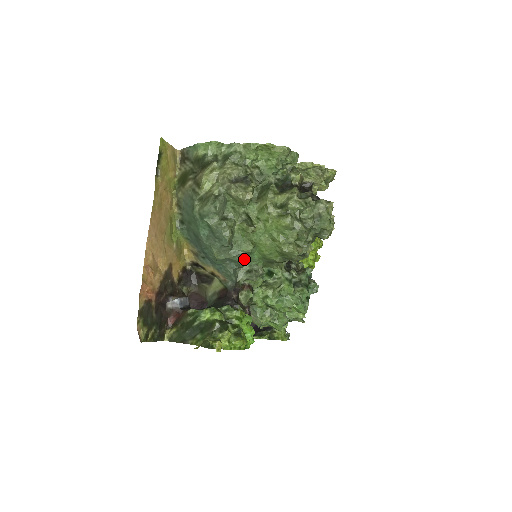
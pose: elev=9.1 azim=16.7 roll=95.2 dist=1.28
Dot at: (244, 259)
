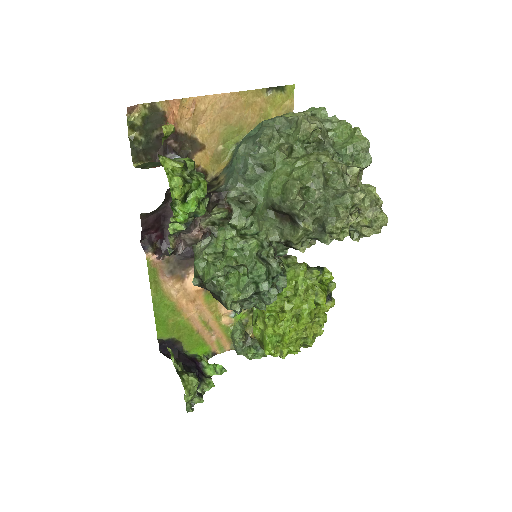
Dot at: (254, 172)
